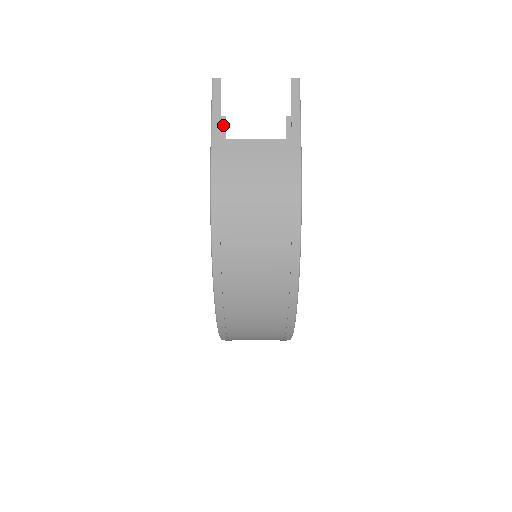
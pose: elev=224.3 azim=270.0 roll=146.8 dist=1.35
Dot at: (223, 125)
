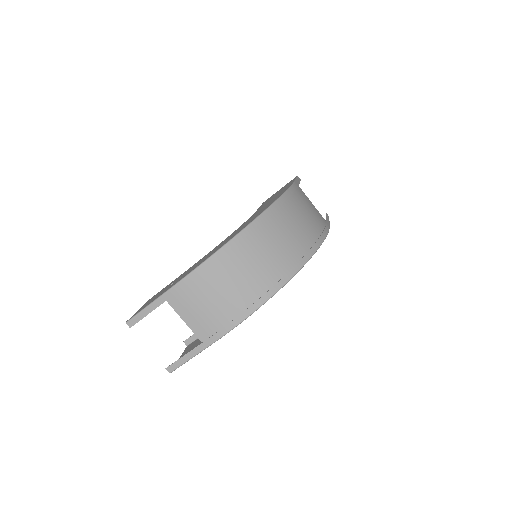
Dot at: occluded
